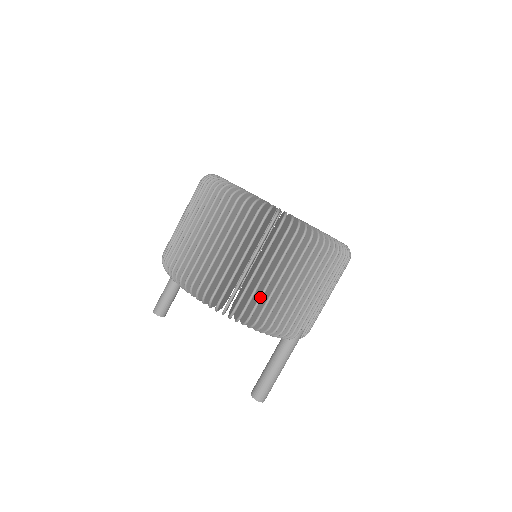
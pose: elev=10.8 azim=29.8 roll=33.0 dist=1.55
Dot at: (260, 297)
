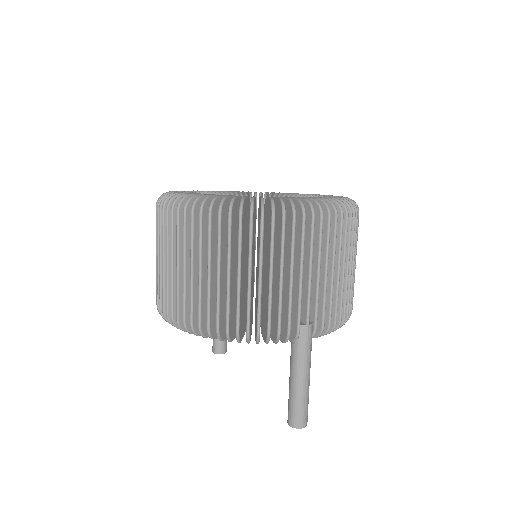
Dot at: (216, 303)
